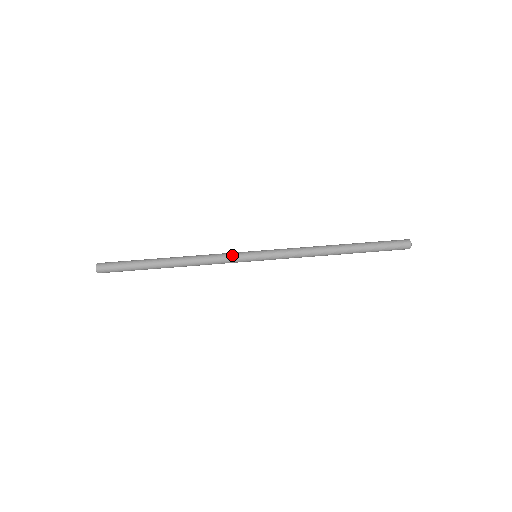
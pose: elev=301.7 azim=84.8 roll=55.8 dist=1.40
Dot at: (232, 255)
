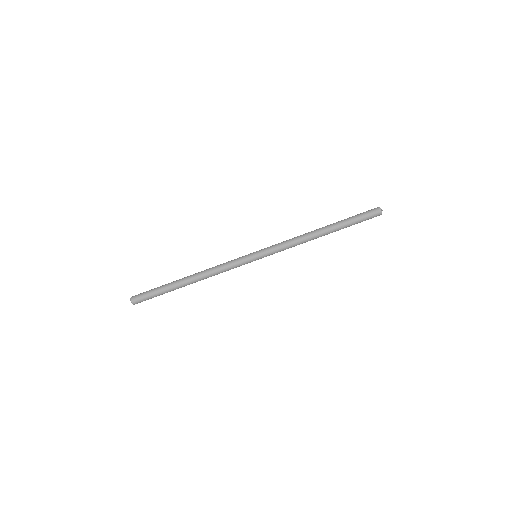
Dot at: (237, 262)
